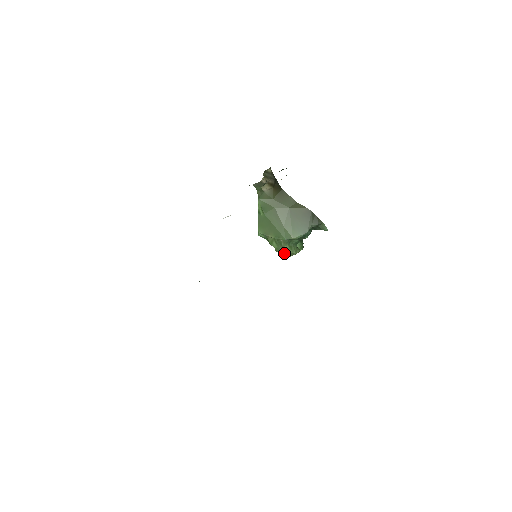
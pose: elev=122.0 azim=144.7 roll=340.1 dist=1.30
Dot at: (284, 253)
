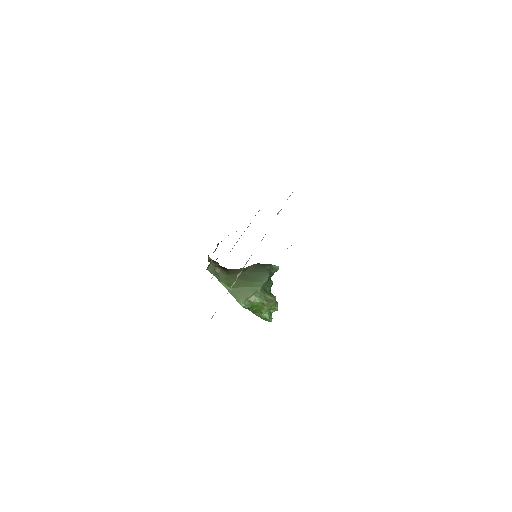
Dot at: (270, 301)
